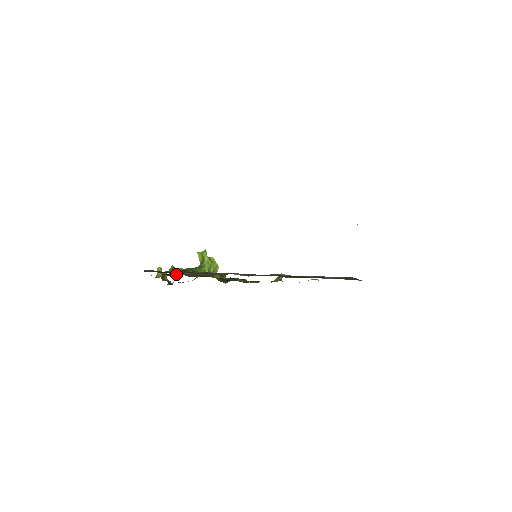
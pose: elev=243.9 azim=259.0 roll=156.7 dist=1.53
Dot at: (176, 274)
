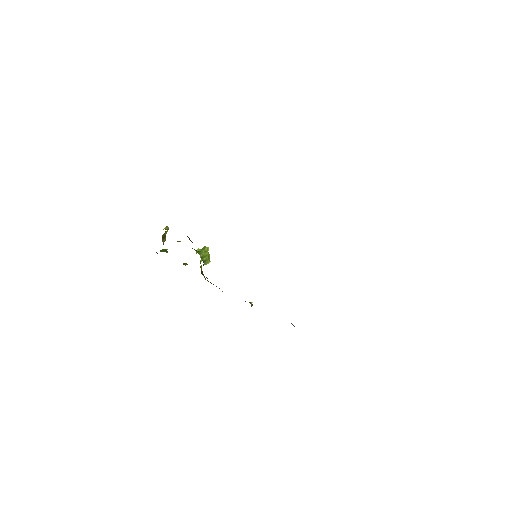
Dot at: occluded
